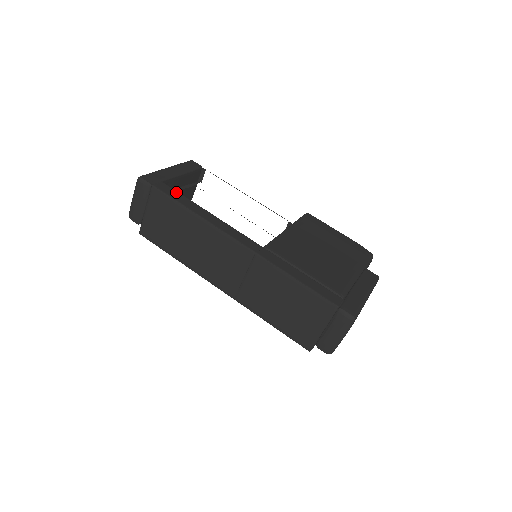
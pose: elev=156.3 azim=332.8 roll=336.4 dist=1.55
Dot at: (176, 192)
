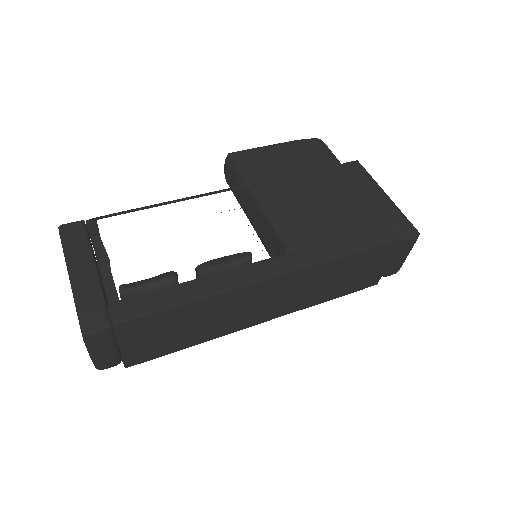
Dot at: (142, 298)
